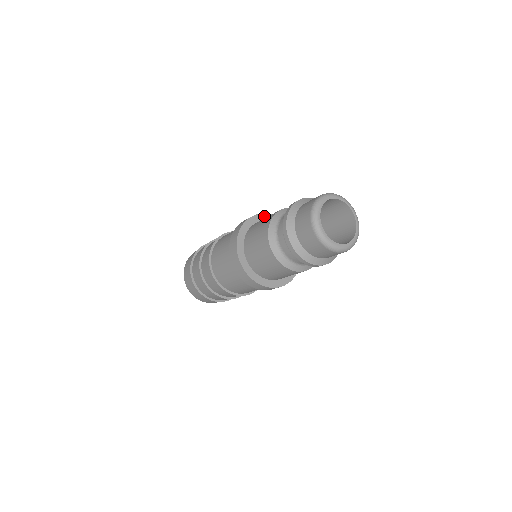
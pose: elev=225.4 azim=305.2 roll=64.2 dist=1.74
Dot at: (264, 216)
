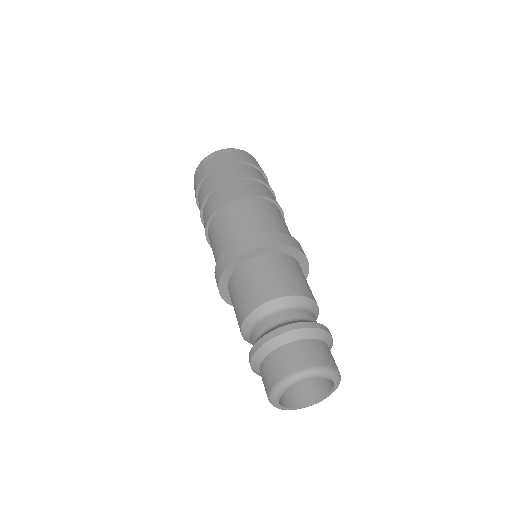
Dot at: (256, 251)
